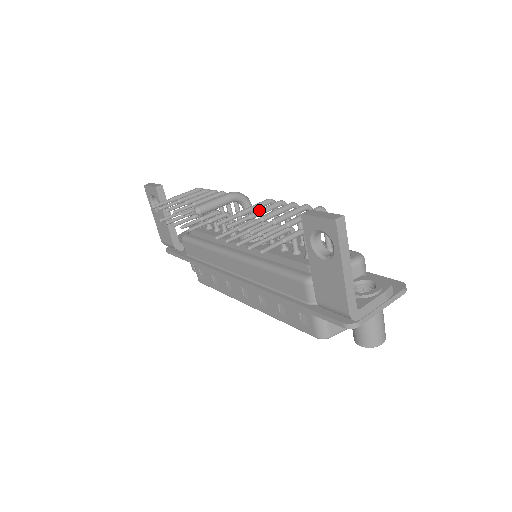
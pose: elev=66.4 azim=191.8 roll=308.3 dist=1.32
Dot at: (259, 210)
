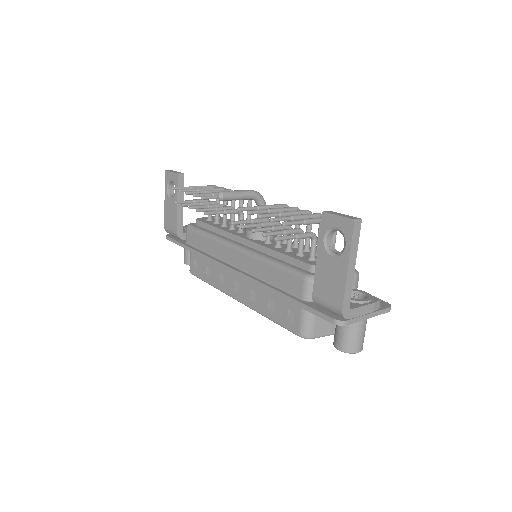
Dot at: (277, 208)
